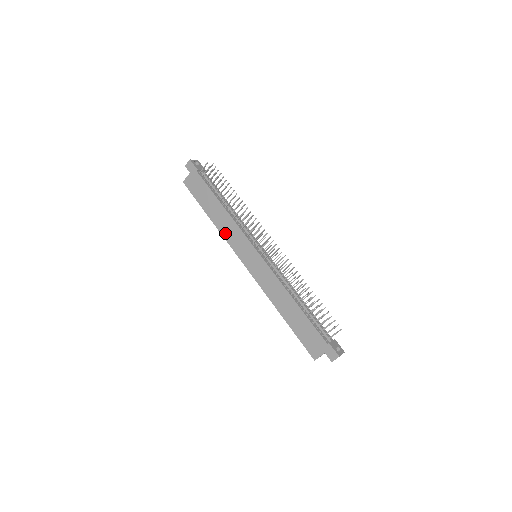
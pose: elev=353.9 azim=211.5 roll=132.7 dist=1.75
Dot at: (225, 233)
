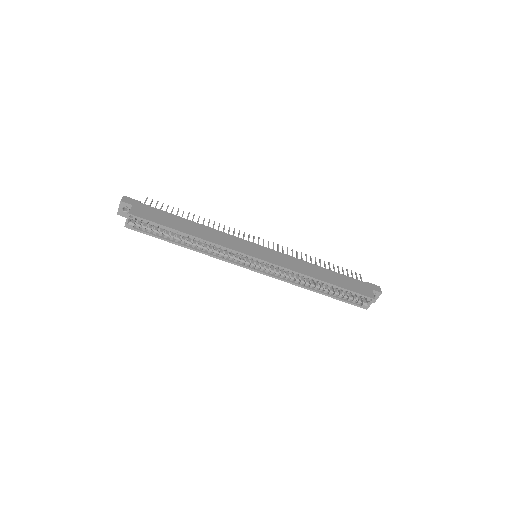
Dot at: (217, 241)
